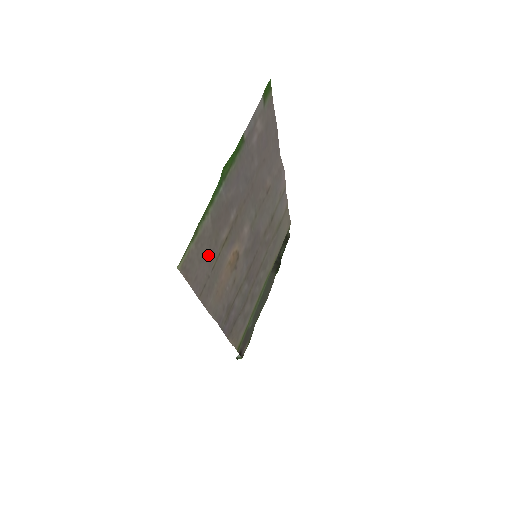
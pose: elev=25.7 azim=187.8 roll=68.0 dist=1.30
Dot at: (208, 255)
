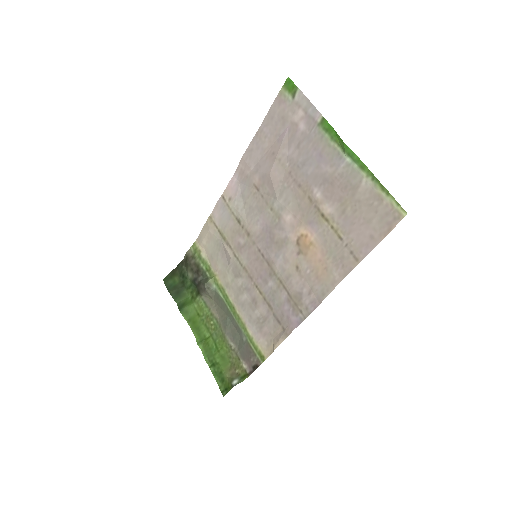
Dot at: (354, 220)
